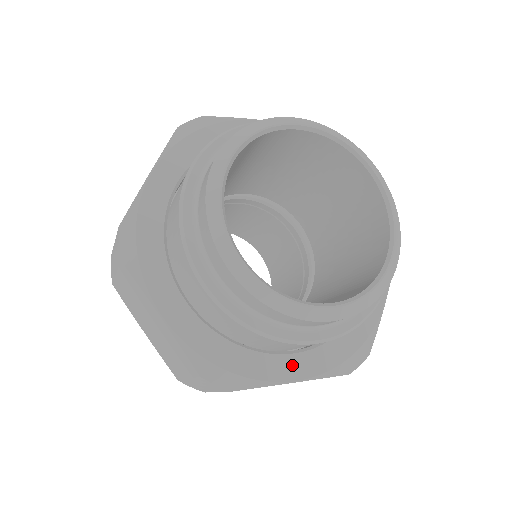
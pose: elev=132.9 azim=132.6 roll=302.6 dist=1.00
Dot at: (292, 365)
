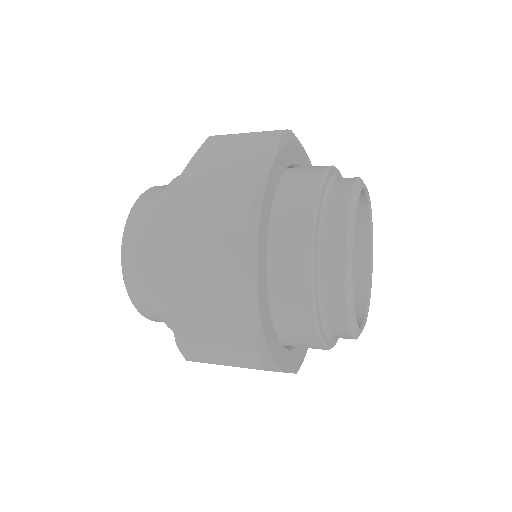
Dot at: occluded
